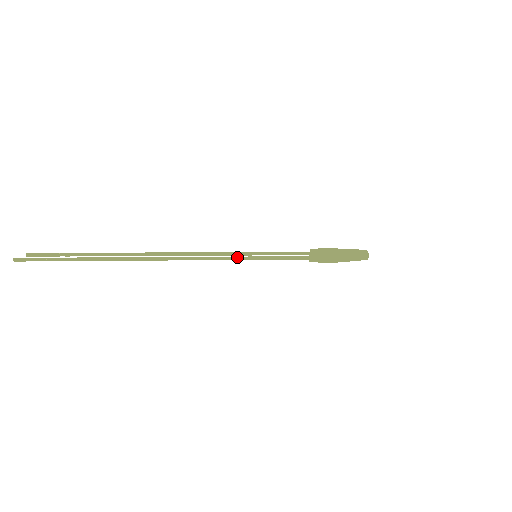
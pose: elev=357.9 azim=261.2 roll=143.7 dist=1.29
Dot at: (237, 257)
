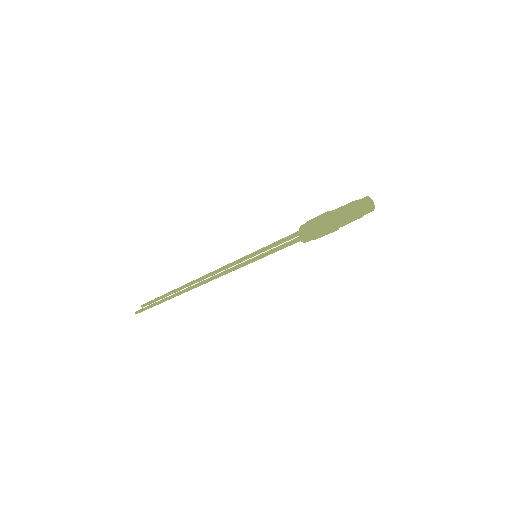
Dot at: (242, 263)
